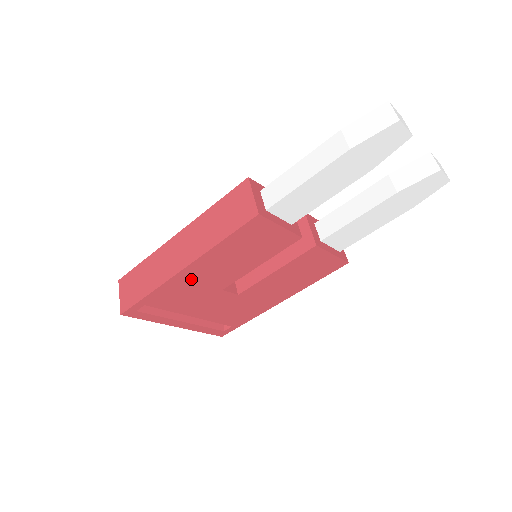
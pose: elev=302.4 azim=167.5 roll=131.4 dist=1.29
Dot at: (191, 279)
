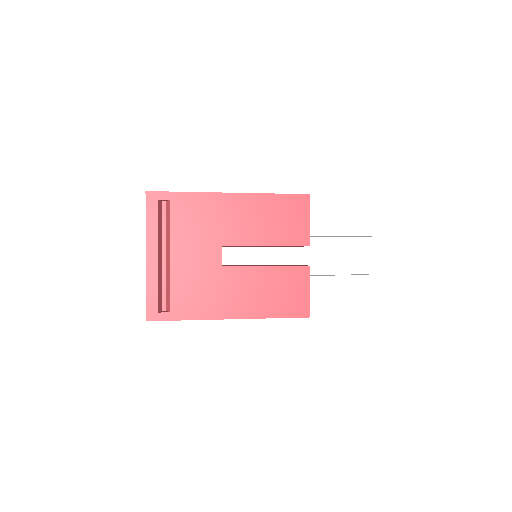
Dot at: (223, 209)
